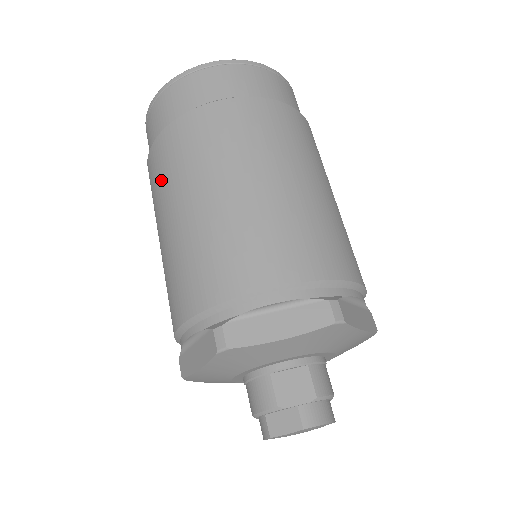
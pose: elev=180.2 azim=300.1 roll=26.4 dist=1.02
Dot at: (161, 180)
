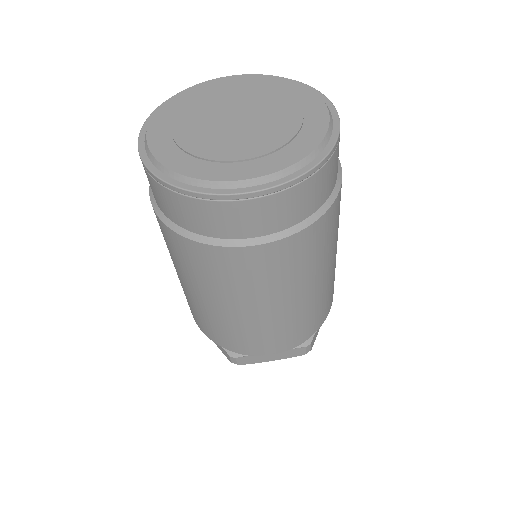
Dot at: occluded
